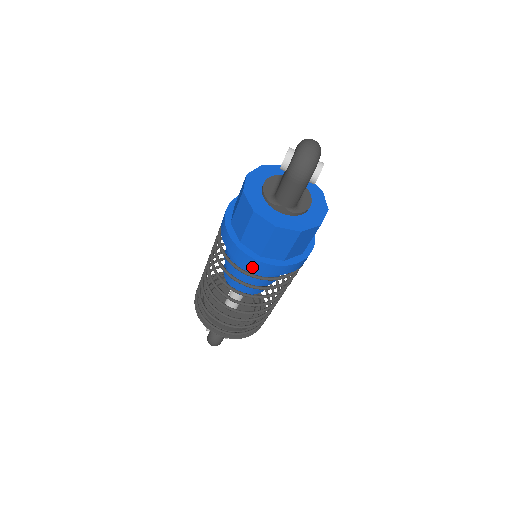
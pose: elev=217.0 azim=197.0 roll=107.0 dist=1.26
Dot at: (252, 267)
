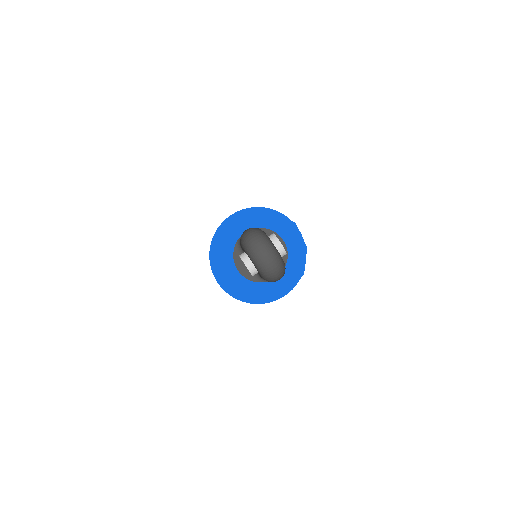
Dot at: occluded
